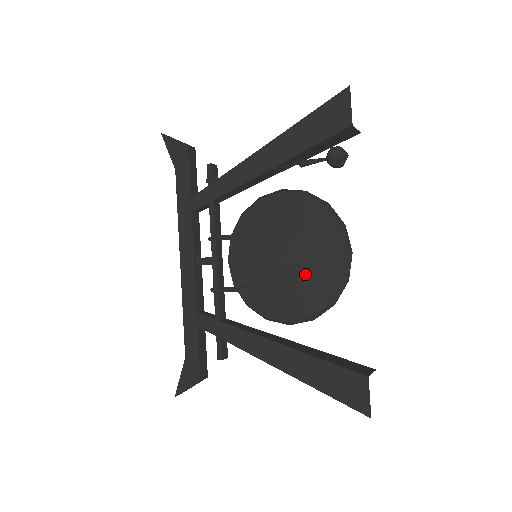
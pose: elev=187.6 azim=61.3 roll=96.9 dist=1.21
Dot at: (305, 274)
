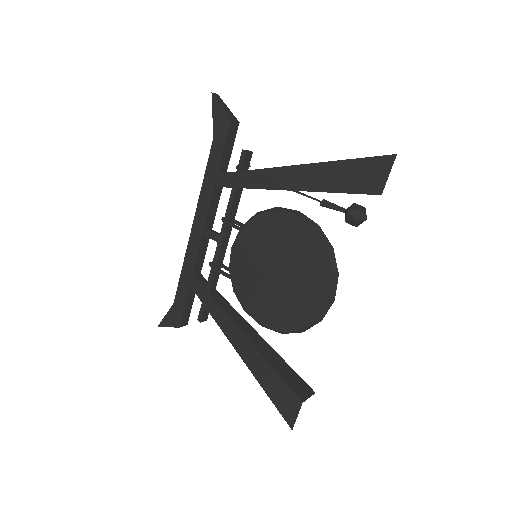
Dot at: (288, 297)
